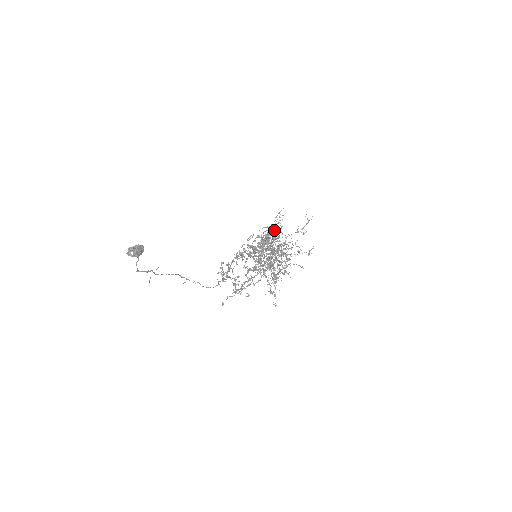
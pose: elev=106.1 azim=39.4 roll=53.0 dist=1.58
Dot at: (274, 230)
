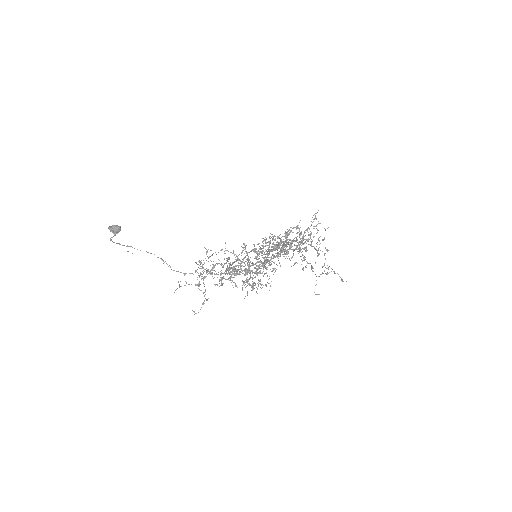
Dot at: occluded
